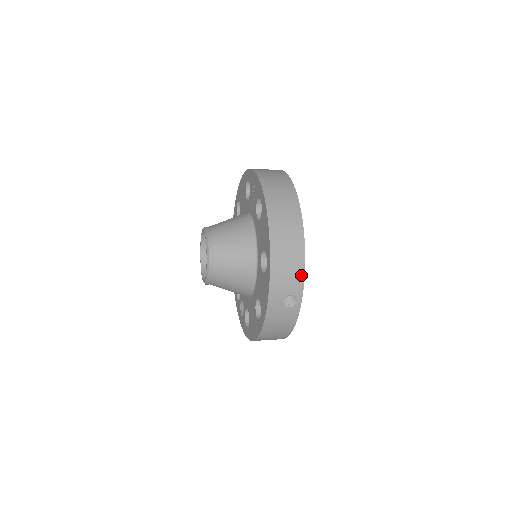
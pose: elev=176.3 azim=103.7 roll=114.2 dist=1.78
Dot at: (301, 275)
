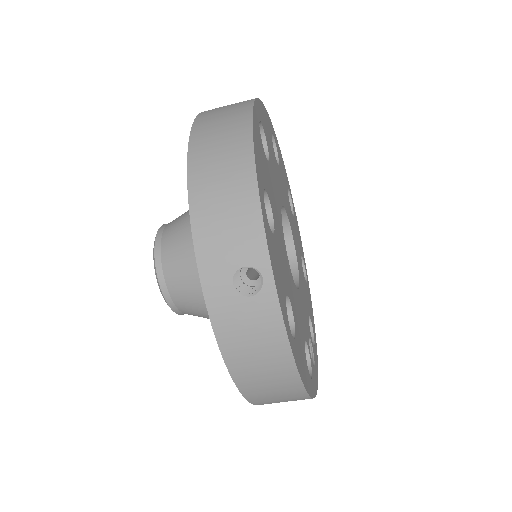
Dot at: (255, 220)
